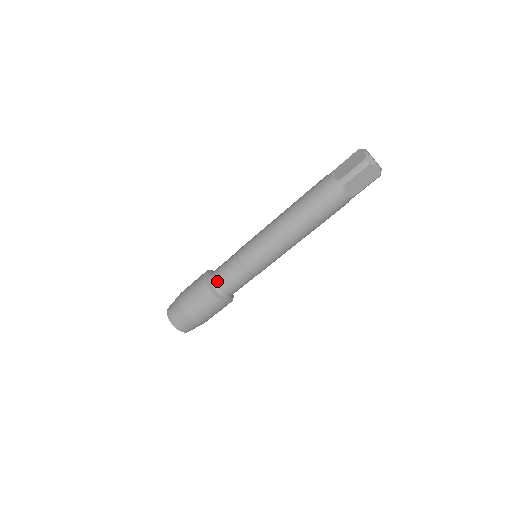
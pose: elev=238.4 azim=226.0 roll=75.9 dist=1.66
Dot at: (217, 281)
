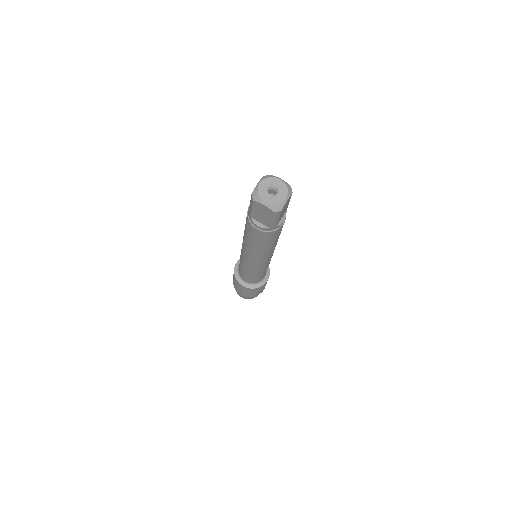
Dot at: occluded
